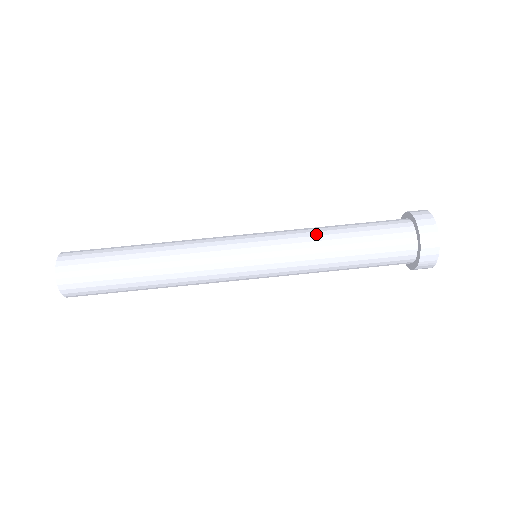
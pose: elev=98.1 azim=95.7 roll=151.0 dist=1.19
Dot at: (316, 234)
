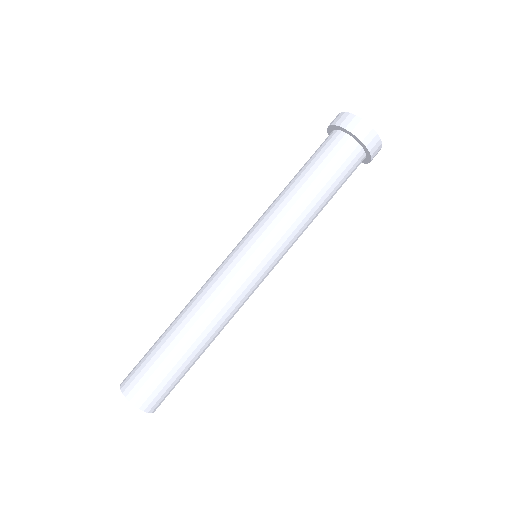
Dot at: (294, 210)
